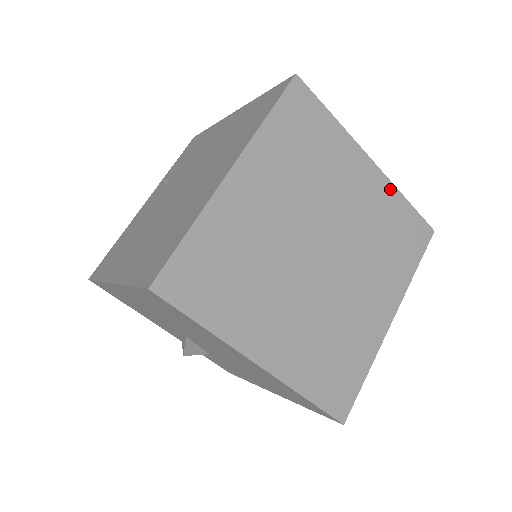
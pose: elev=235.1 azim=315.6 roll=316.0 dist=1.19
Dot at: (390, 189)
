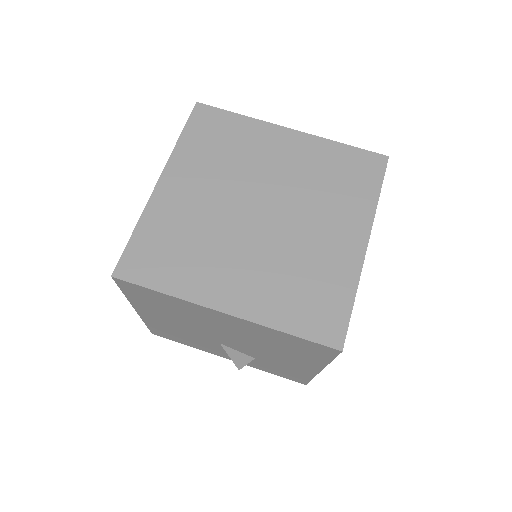
Dot at: (319, 142)
